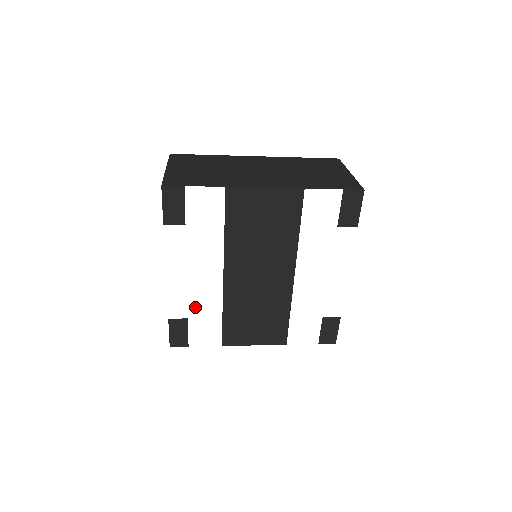
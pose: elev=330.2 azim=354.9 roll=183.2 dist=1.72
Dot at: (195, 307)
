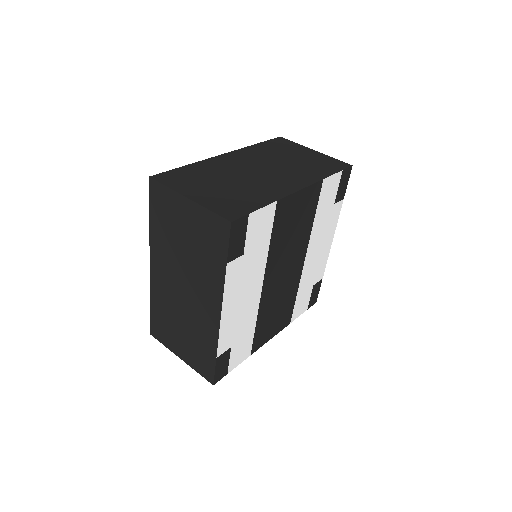
Dot at: (238, 332)
